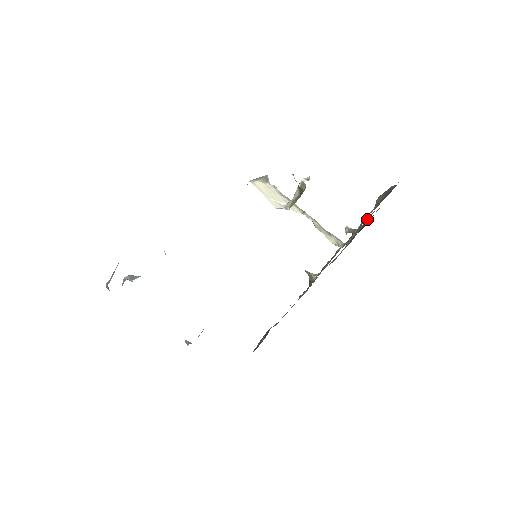
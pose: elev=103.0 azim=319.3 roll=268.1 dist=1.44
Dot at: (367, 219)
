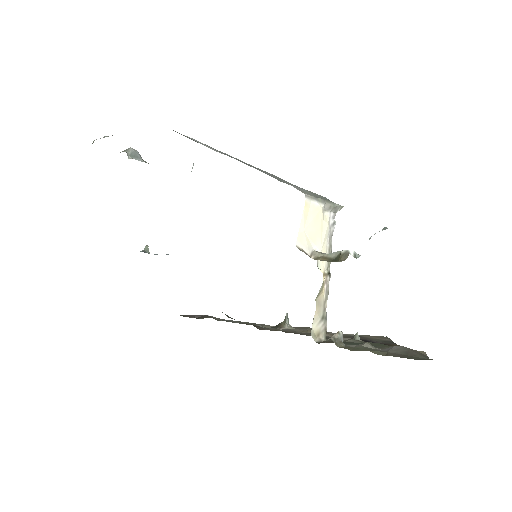
Dot at: (377, 344)
